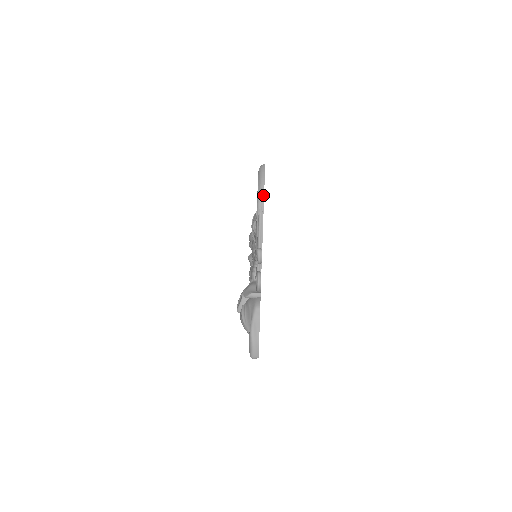
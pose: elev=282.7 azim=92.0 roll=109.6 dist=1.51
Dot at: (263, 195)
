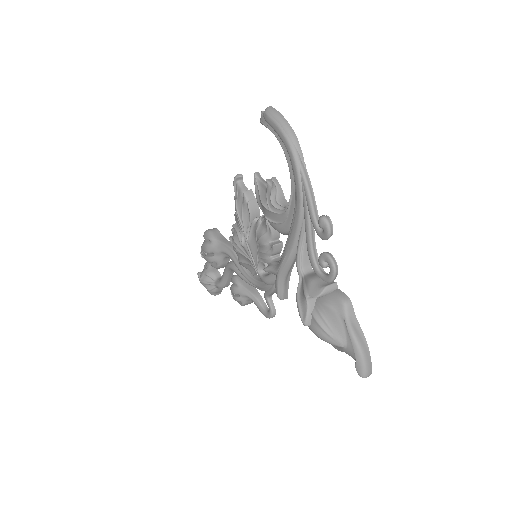
Dot at: (297, 141)
